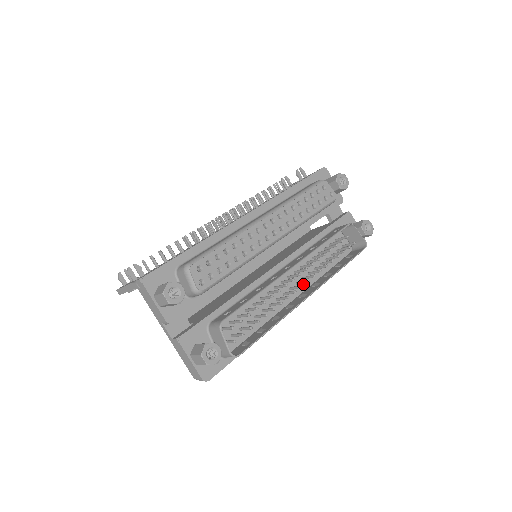
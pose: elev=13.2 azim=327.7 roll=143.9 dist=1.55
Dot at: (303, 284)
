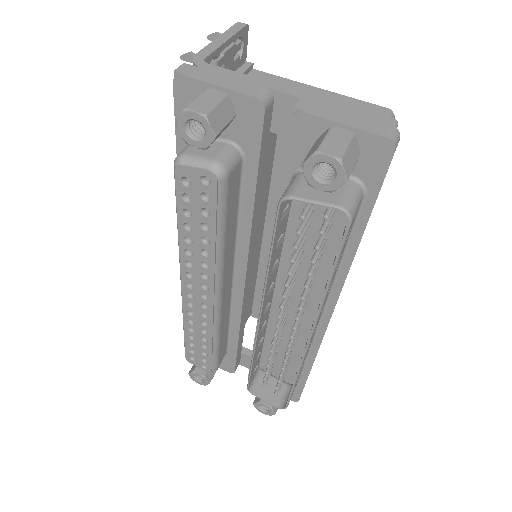
Dot at: (317, 291)
